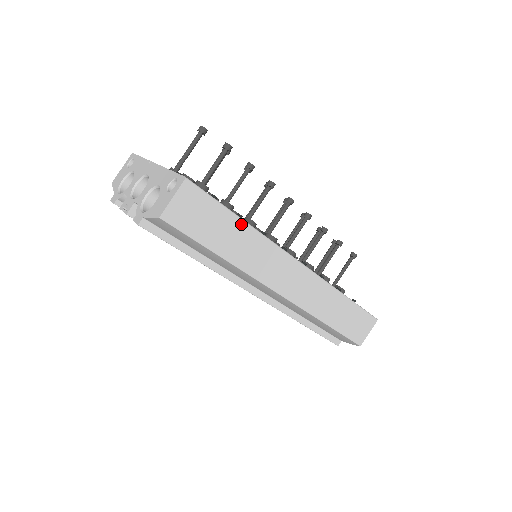
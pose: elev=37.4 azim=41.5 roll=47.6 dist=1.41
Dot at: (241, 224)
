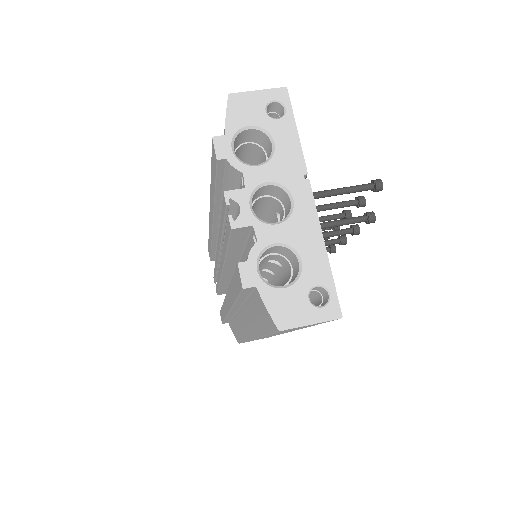
Dot at: occluded
